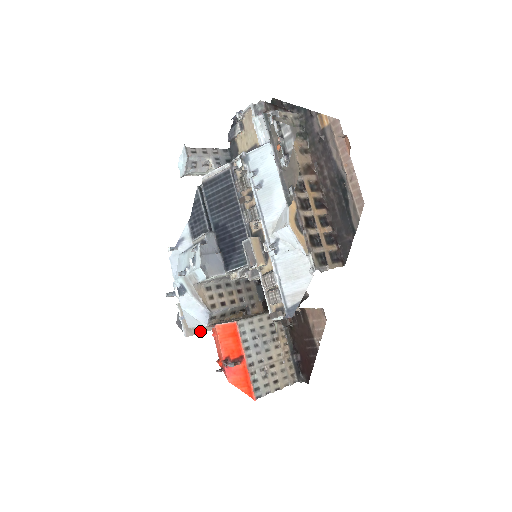
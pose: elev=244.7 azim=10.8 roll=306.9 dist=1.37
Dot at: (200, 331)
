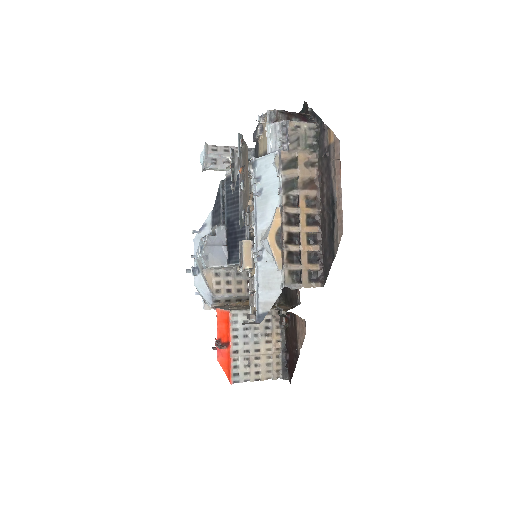
Dot at: occluded
